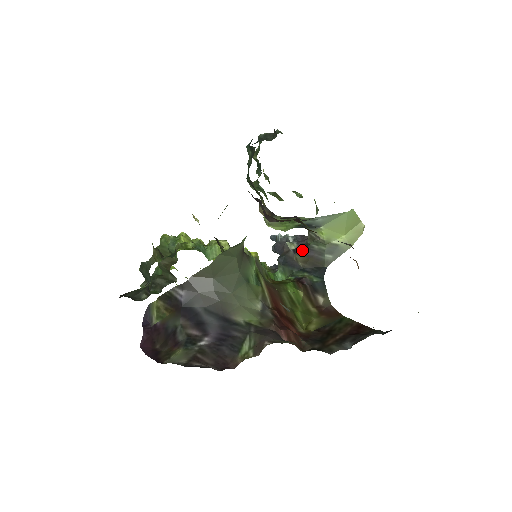
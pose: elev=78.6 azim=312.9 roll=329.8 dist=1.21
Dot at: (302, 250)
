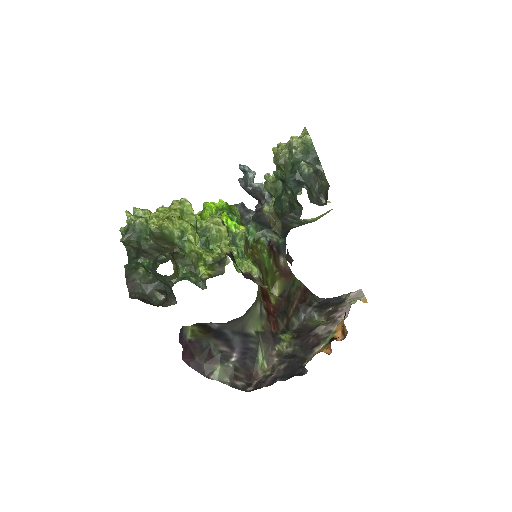
Dot at: occluded
